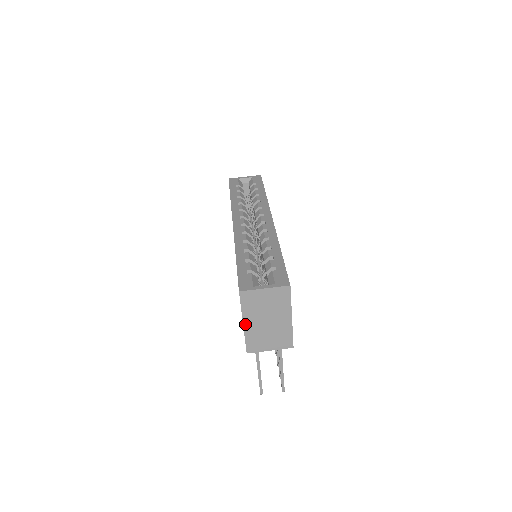
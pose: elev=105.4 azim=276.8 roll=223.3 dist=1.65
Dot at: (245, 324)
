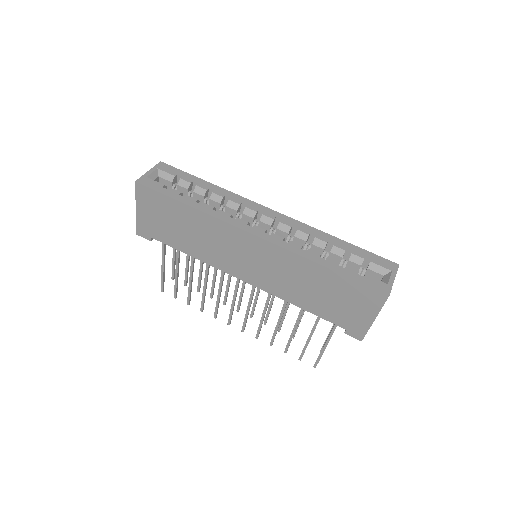
Dot at: occluded
